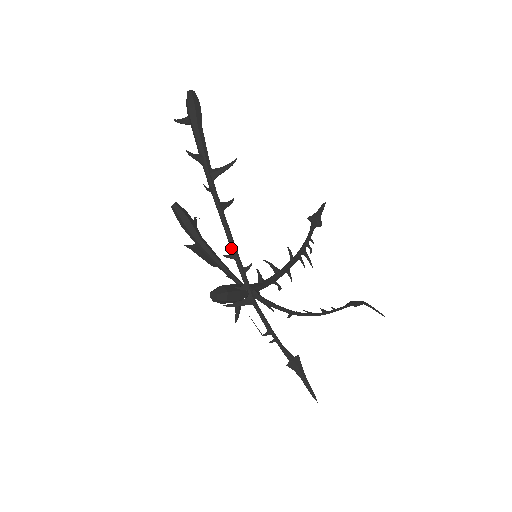
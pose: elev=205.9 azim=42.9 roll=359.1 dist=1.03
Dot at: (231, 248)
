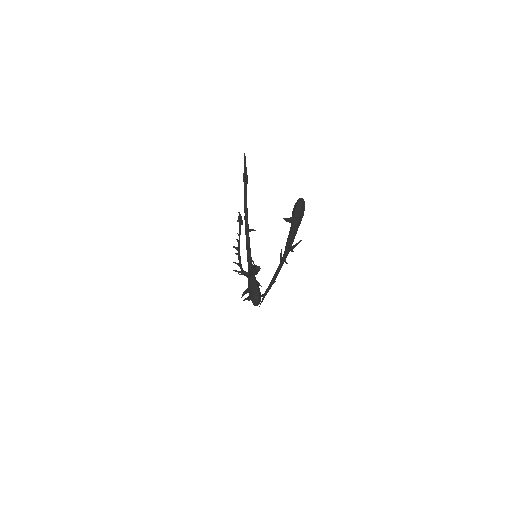
Dot at: (274, 280)
